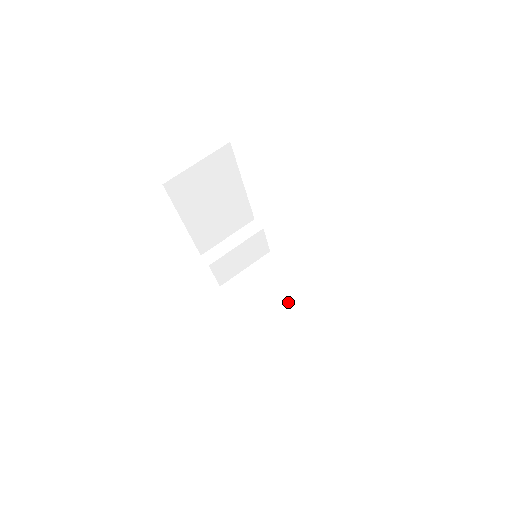
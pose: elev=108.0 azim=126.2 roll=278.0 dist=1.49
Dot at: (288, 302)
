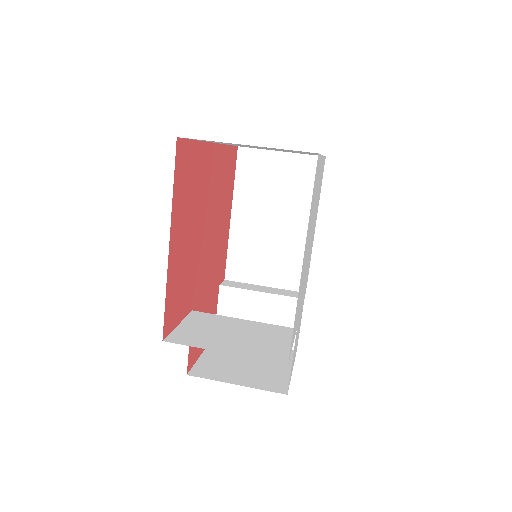
Dot at: (241, 329)
